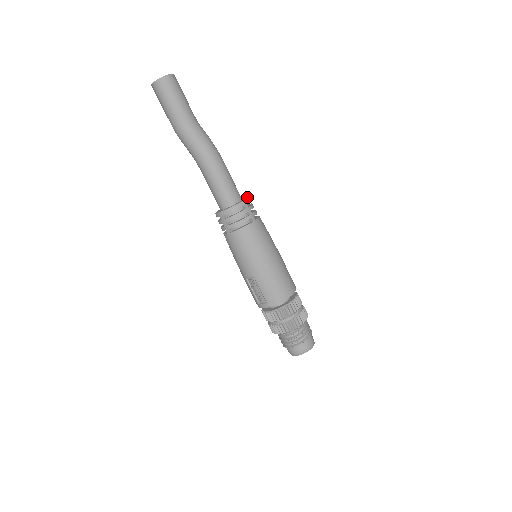
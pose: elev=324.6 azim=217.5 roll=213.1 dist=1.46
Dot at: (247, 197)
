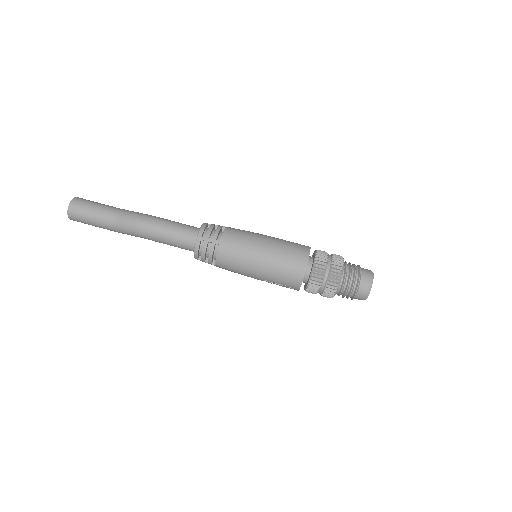
Dot at: (200, 228)
